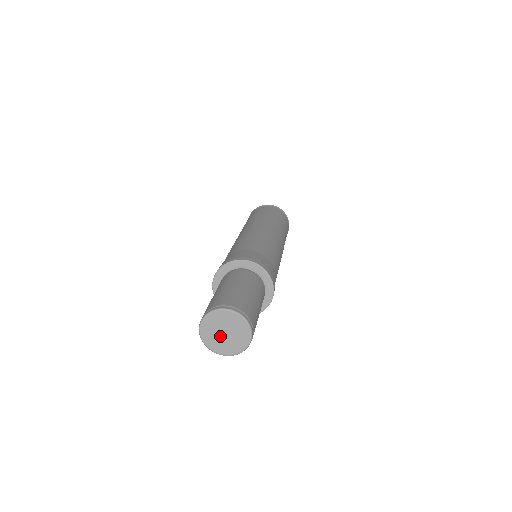
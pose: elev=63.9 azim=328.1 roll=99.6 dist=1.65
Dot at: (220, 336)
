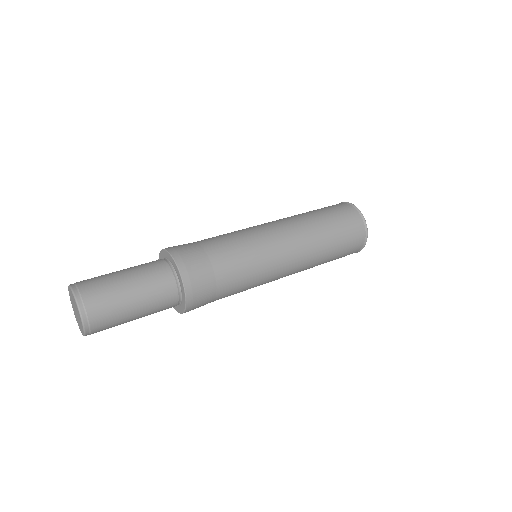
Dot at: occluded
